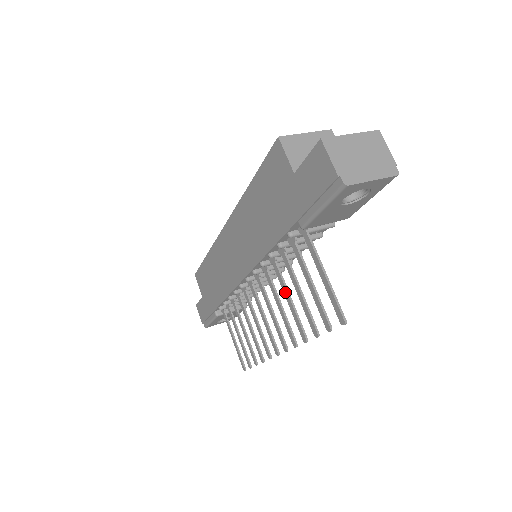
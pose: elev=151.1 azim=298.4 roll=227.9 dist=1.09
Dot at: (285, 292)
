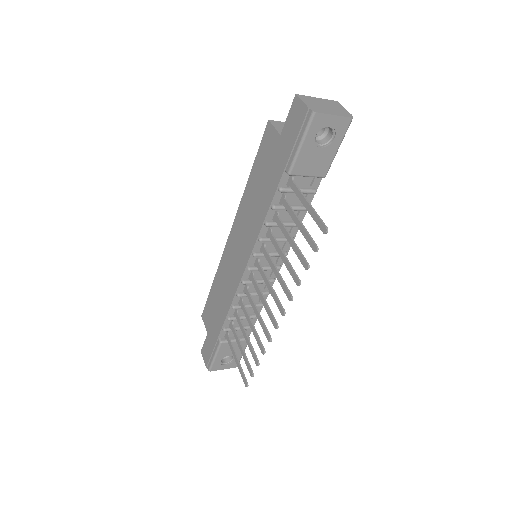
Dot at: (280, 252)
